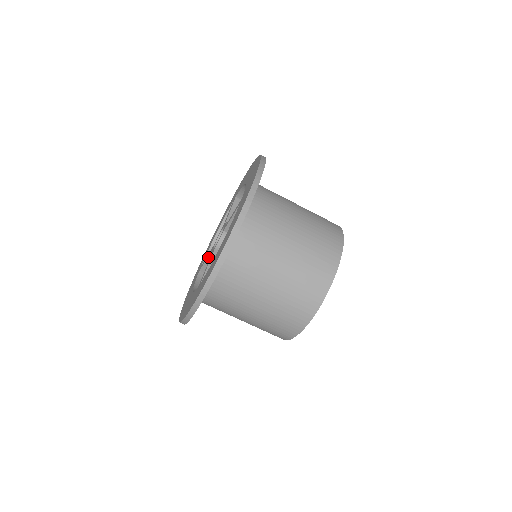
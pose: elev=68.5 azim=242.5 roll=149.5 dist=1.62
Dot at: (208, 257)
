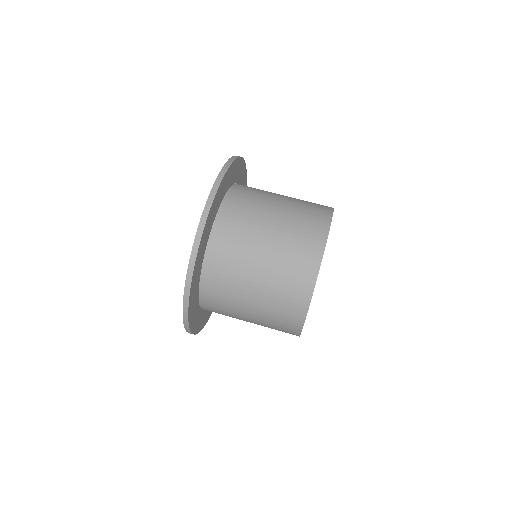
Dot at: occluded
